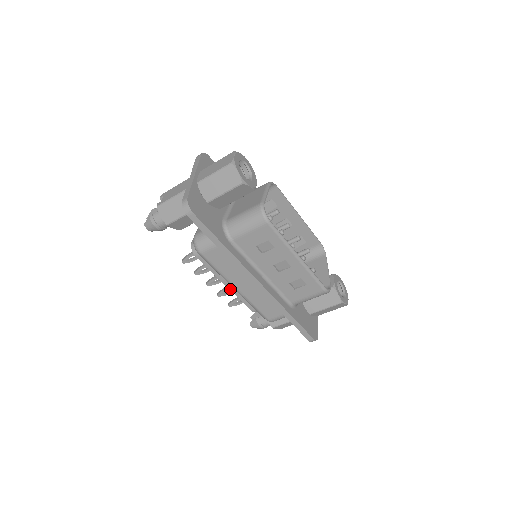
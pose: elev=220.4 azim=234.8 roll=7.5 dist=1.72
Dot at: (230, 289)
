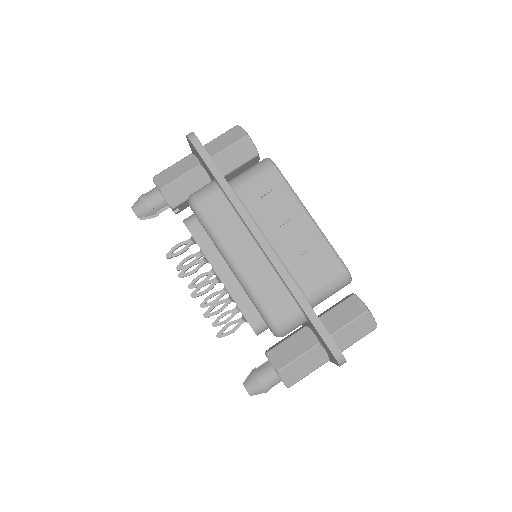
Dot at: (223, 283)
